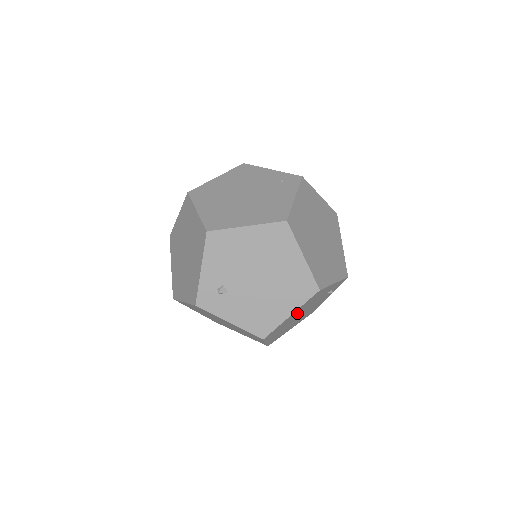
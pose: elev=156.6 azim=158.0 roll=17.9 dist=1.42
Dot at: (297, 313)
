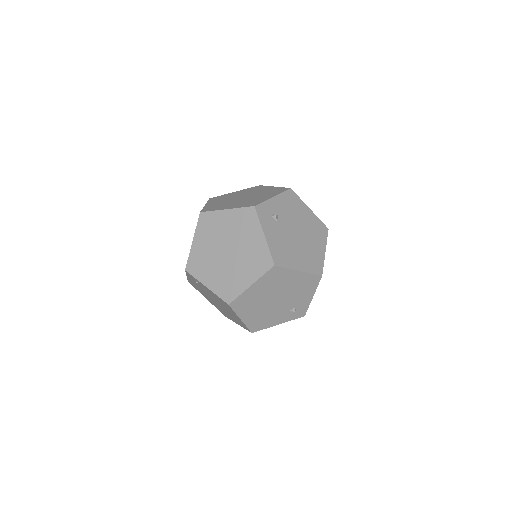
Dot at: (290, 283)
